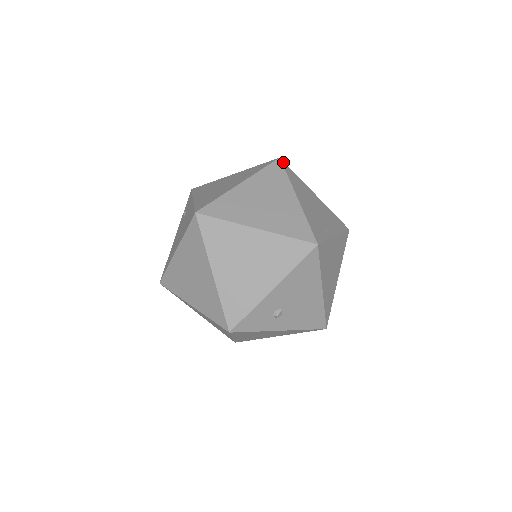
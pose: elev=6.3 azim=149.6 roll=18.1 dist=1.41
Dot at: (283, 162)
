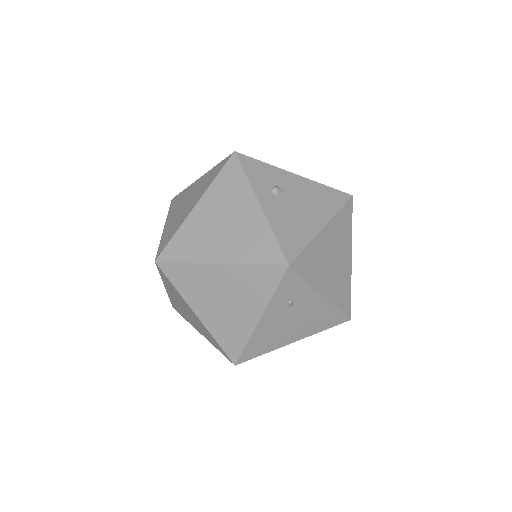
Dot at: occluded
